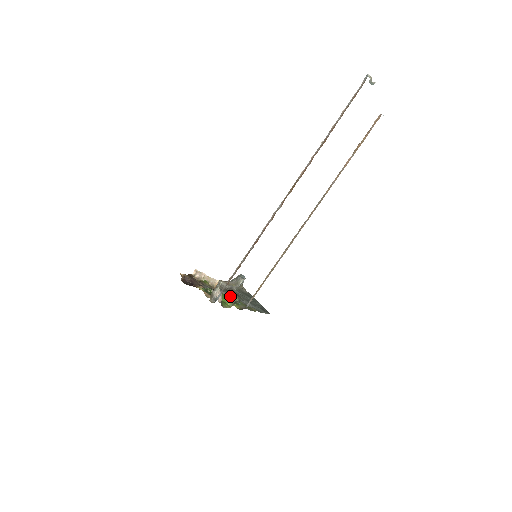
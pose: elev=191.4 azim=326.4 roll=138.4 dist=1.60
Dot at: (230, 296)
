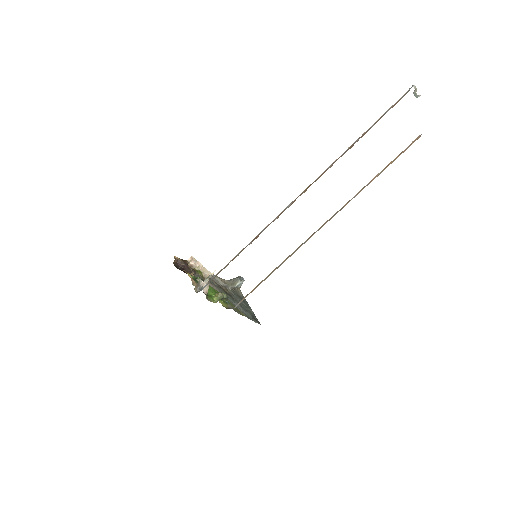
Dot at: occluded
